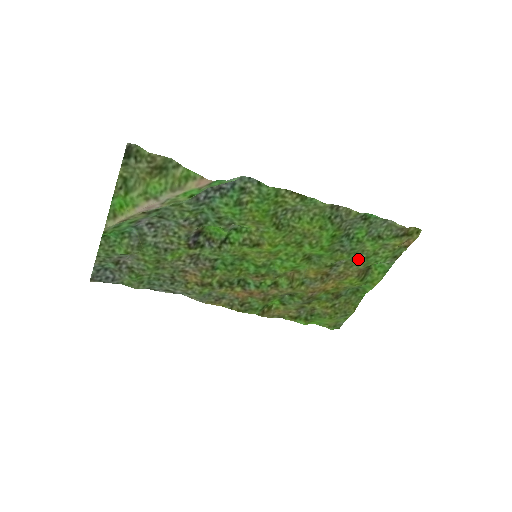
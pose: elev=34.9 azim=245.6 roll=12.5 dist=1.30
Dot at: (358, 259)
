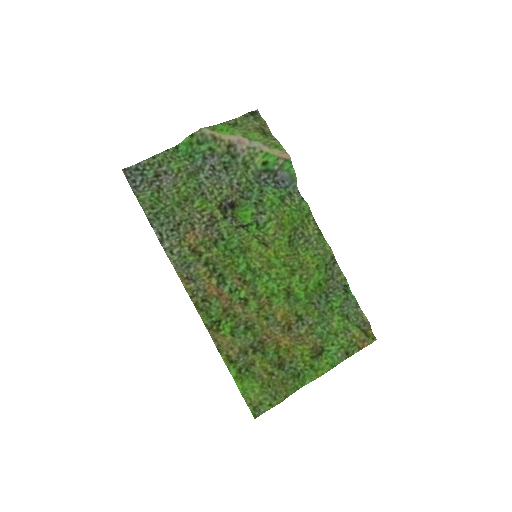
Dot at: (322, 328)
